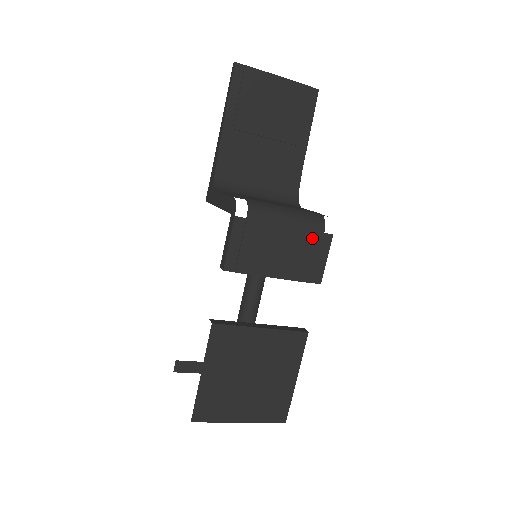
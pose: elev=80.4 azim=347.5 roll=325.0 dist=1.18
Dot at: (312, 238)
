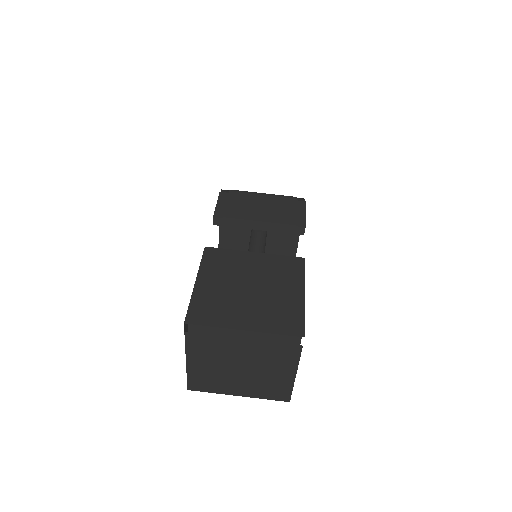
Dot at: (287, 202)
